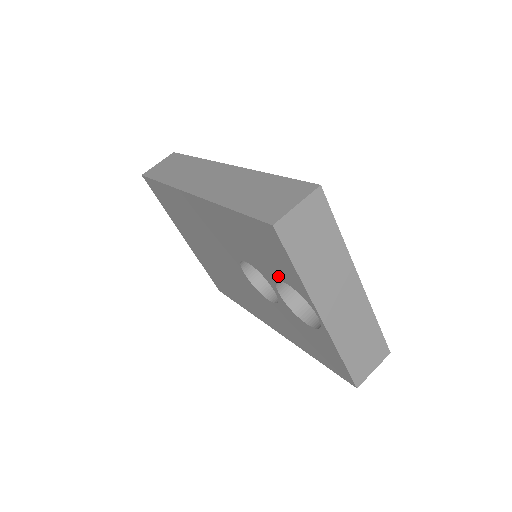
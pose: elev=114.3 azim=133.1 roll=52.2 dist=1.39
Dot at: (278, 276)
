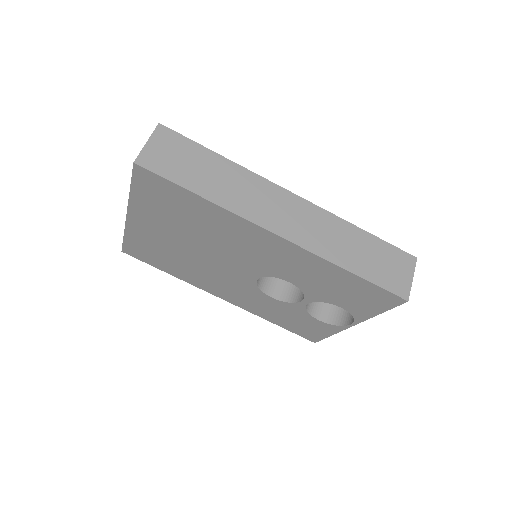
Dot at: (338, 303)
